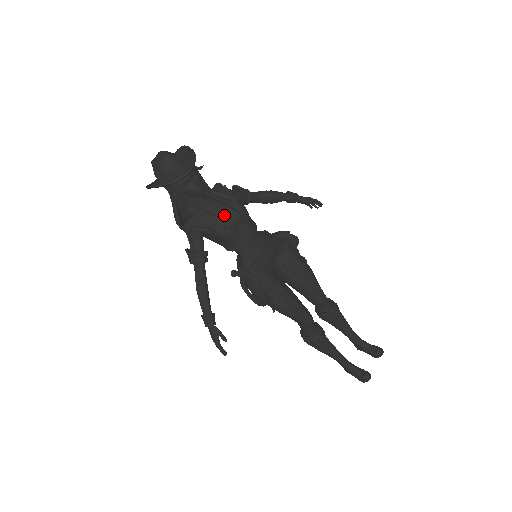
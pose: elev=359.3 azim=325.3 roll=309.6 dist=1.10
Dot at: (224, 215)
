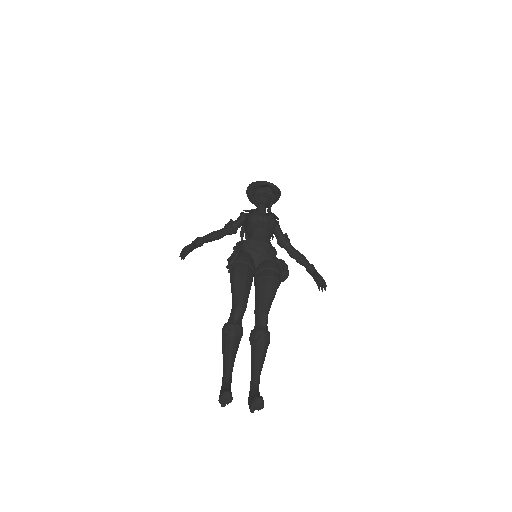
Dot at: (262, 213)
